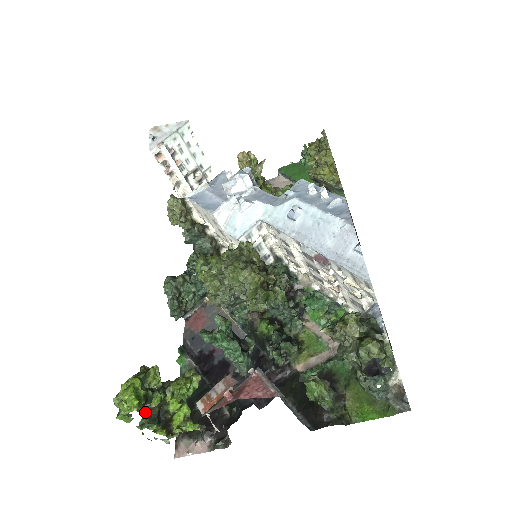
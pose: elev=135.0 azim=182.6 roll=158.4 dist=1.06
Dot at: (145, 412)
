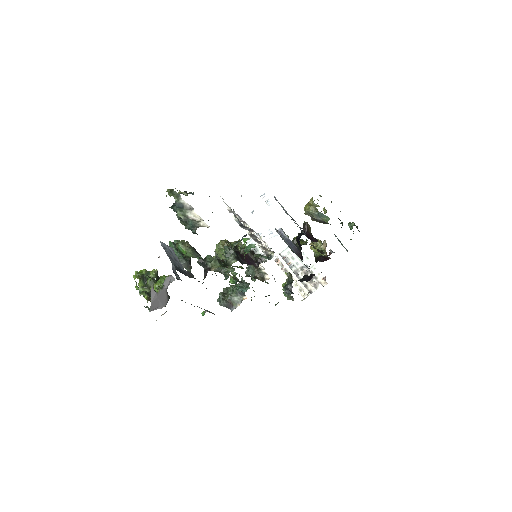
Dot at: (139, 278)
